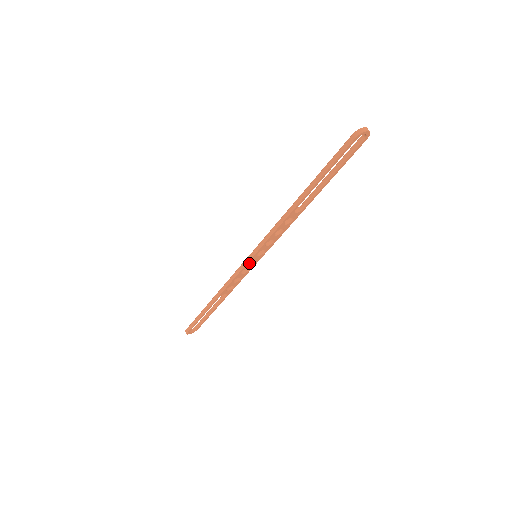
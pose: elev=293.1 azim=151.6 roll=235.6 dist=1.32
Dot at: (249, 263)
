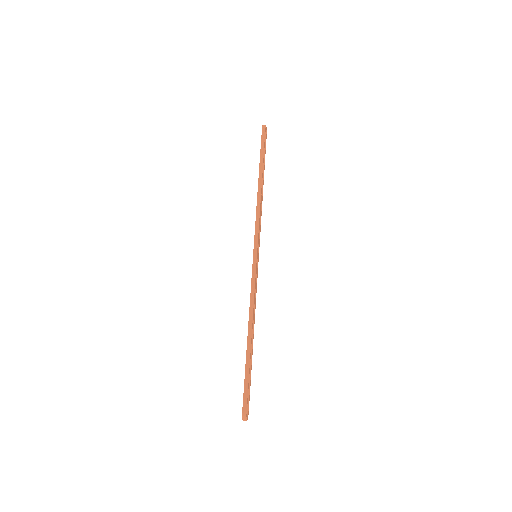
Dot at: occluded
